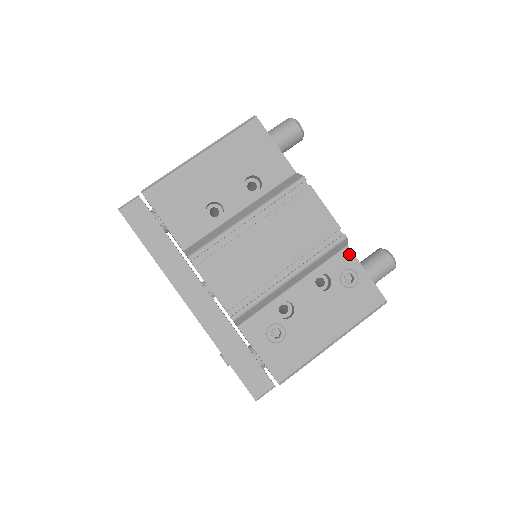
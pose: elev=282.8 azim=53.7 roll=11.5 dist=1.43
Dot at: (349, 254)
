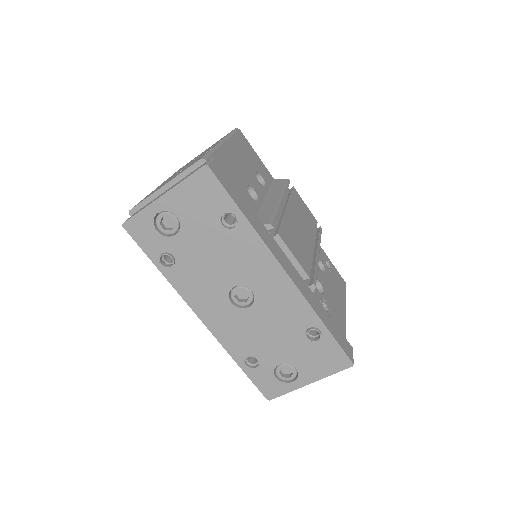
Dot at: (320, 247)
